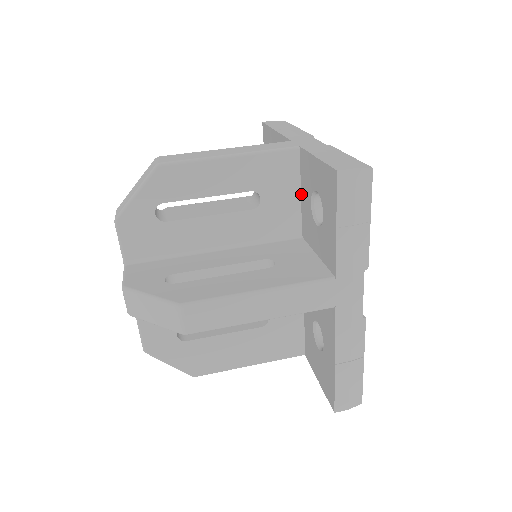
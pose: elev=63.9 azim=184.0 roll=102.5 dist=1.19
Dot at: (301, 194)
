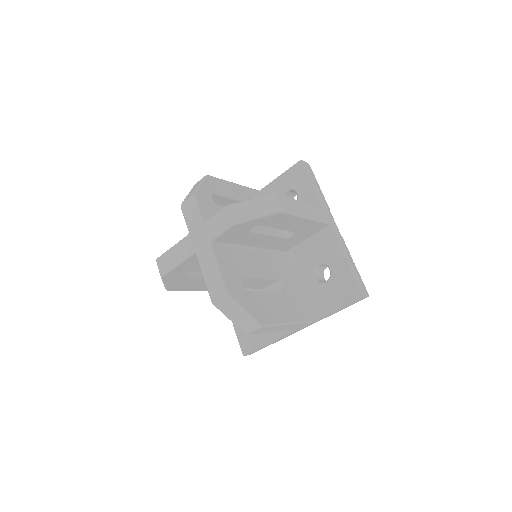
Dot at: occluded
